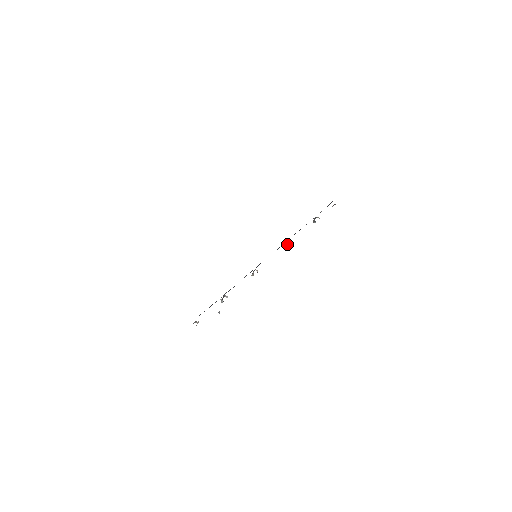
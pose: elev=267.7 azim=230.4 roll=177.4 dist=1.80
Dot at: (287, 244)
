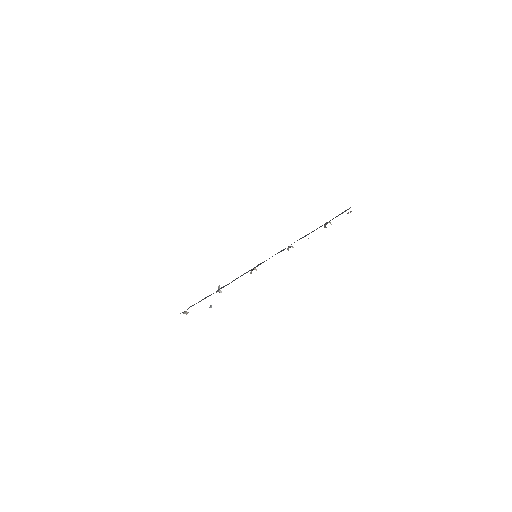
Dot at: (292, 246)
